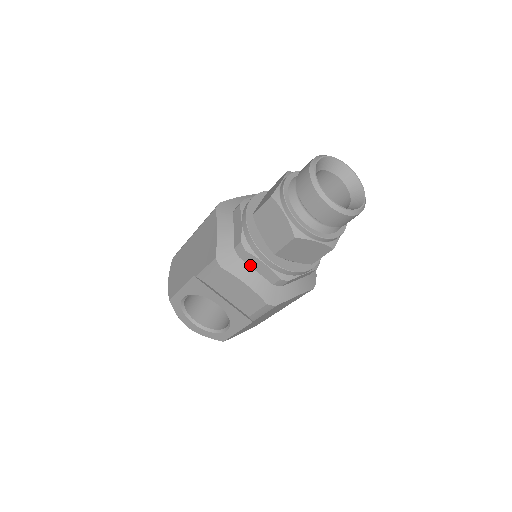
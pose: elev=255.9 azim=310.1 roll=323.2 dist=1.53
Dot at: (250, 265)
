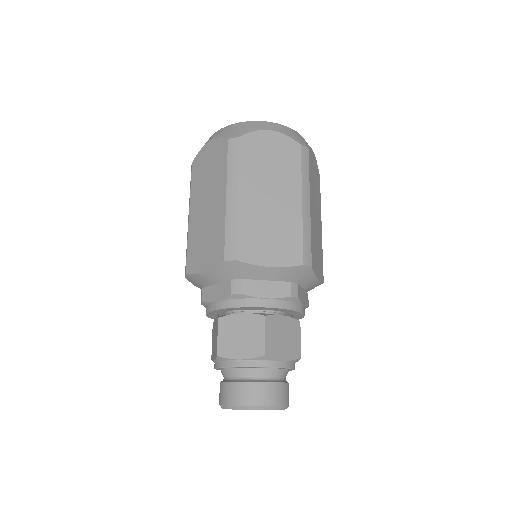
Dot at: occluded
